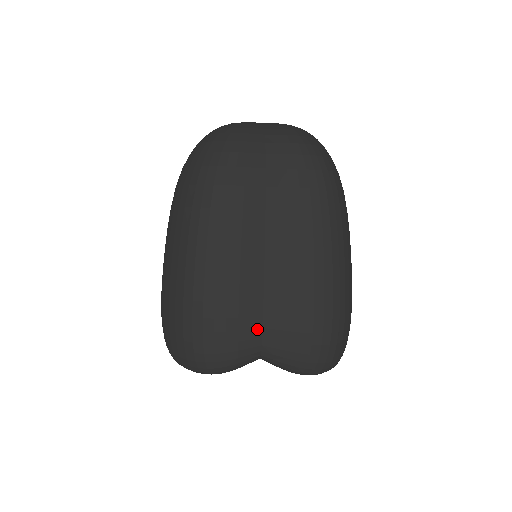
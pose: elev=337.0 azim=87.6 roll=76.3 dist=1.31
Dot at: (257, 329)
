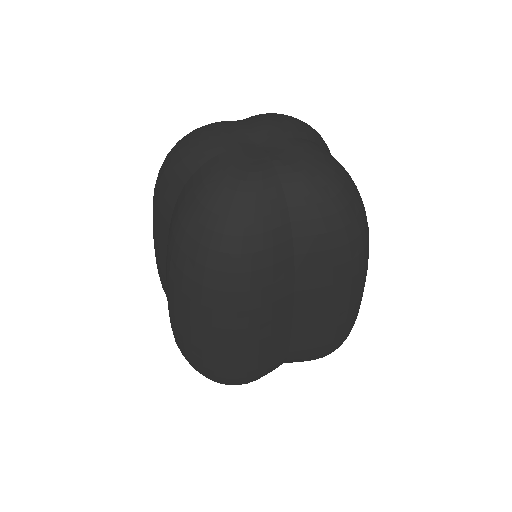
Dot at: (283, 360)
